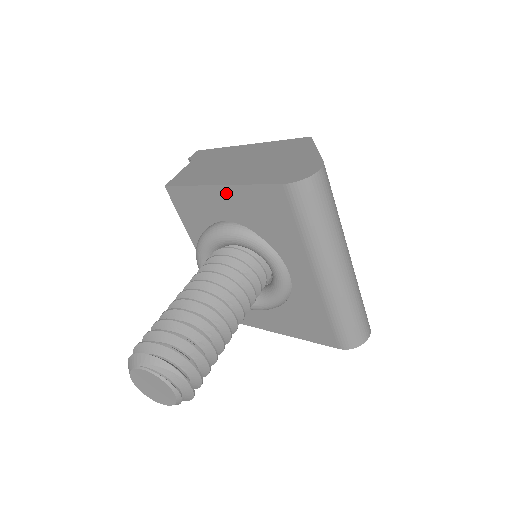
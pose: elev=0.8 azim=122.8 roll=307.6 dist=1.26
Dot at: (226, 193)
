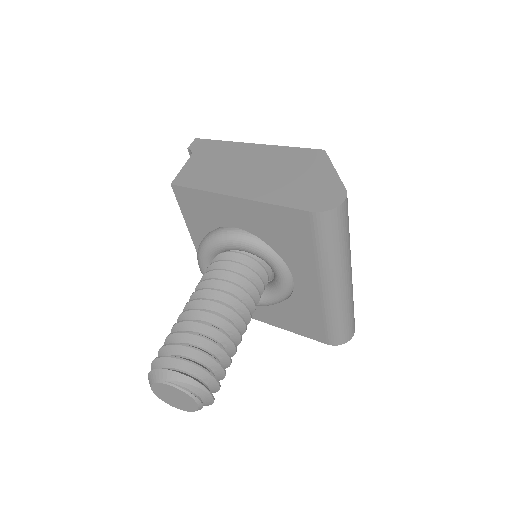
Dot at: (243, 205)
